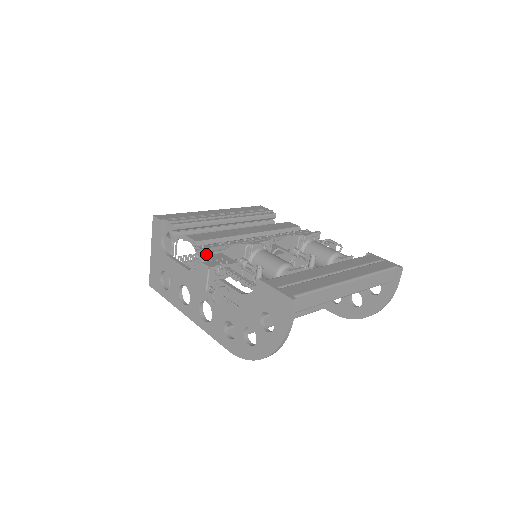
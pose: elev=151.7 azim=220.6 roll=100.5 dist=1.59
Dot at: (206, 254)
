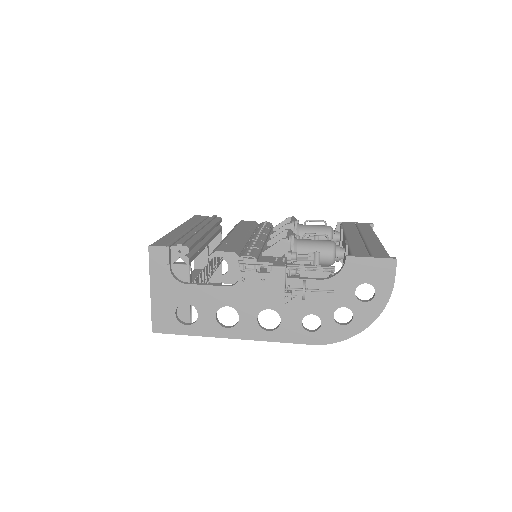
Dot at: (257, 260)
